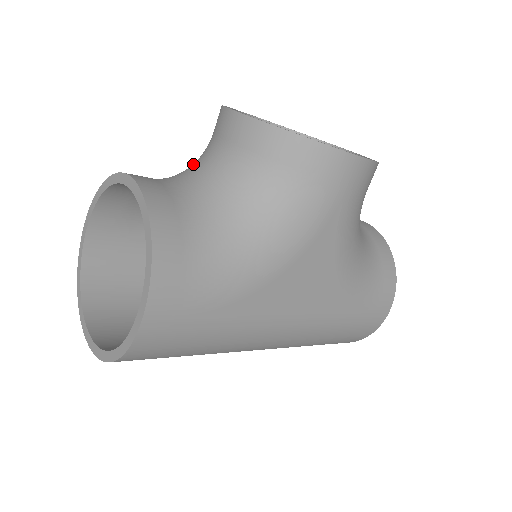
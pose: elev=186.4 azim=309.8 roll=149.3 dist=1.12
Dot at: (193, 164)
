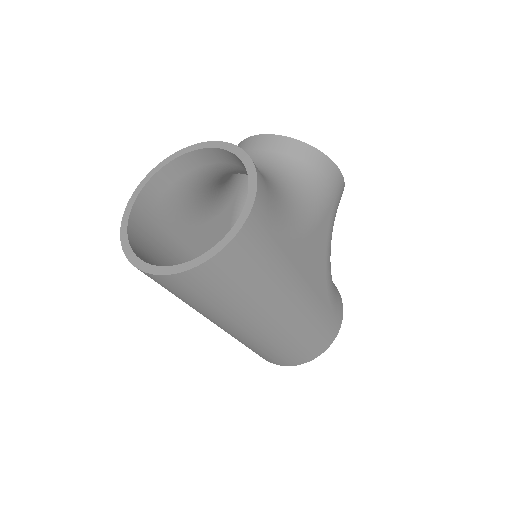
Dot at: occluded
